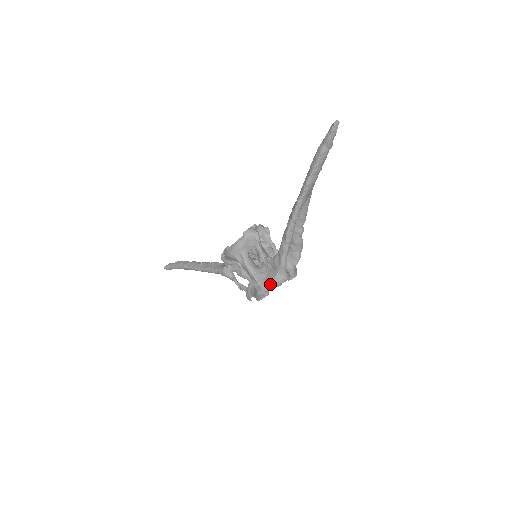
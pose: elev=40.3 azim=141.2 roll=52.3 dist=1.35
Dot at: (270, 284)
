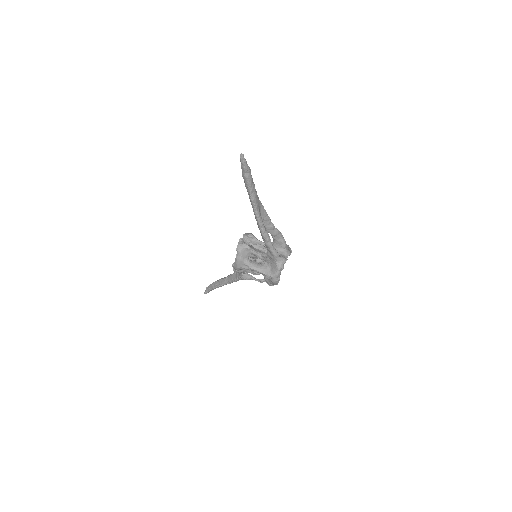
Dot at: (276, 272)
